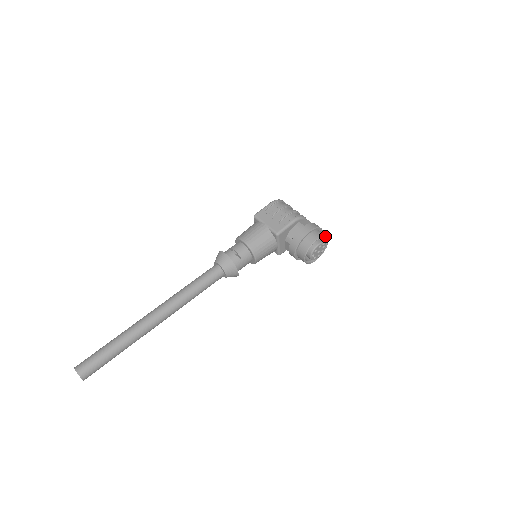
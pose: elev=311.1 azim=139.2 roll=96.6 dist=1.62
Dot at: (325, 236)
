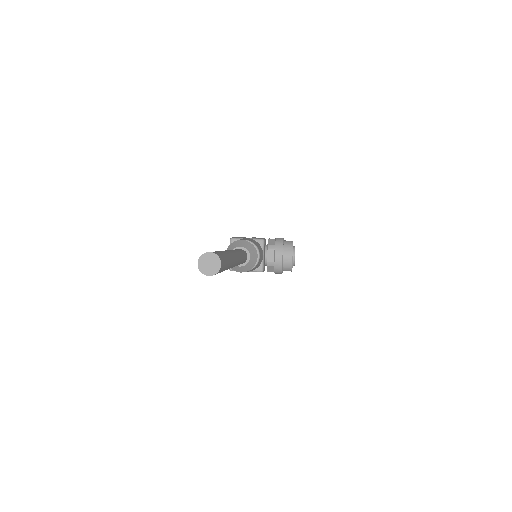
Dot at: occluded
